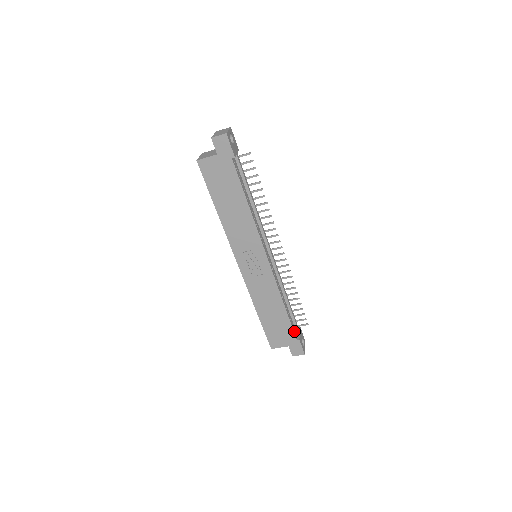
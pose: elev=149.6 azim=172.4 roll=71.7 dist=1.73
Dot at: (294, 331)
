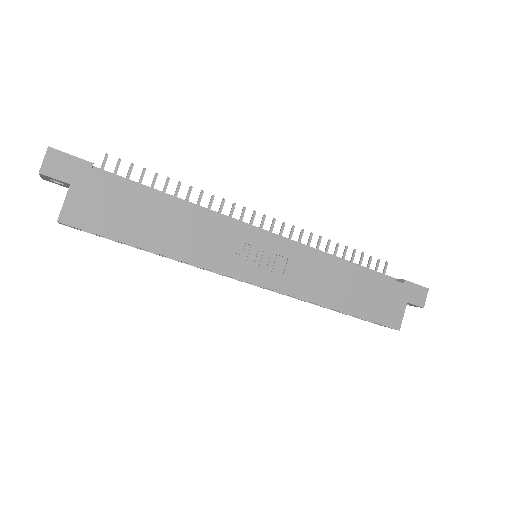
Dot at: (389, 280)
